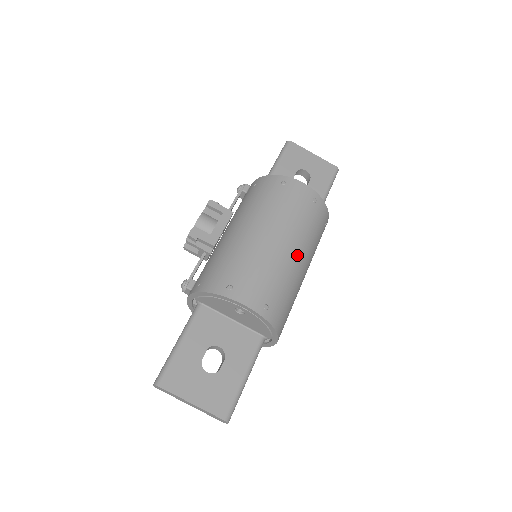
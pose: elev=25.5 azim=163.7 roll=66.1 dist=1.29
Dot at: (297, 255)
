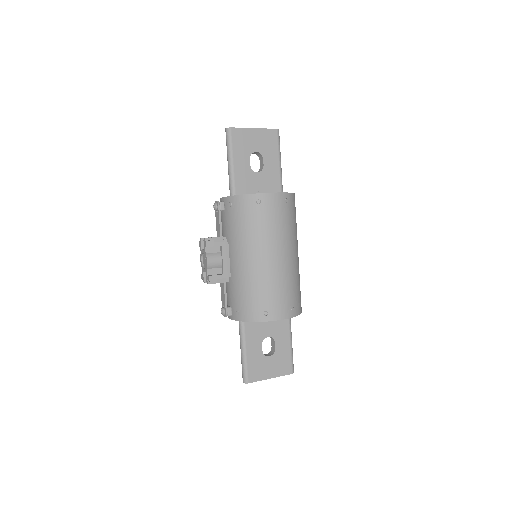
Dot at: (293, 255)
